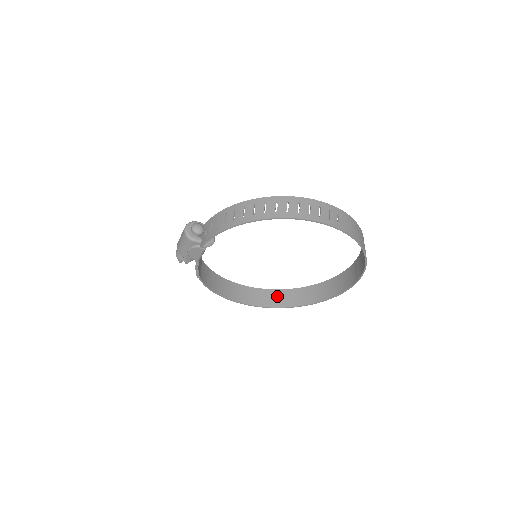
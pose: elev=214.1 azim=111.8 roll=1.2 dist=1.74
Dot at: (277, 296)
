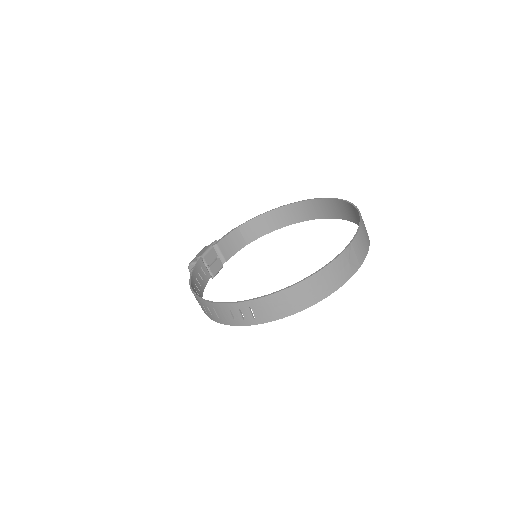
Dot at: (333, 206)
